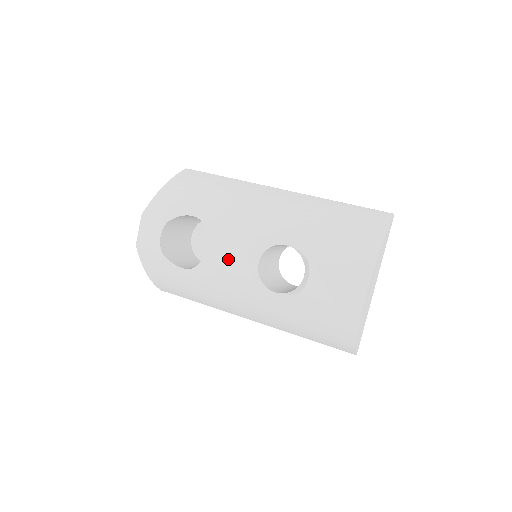
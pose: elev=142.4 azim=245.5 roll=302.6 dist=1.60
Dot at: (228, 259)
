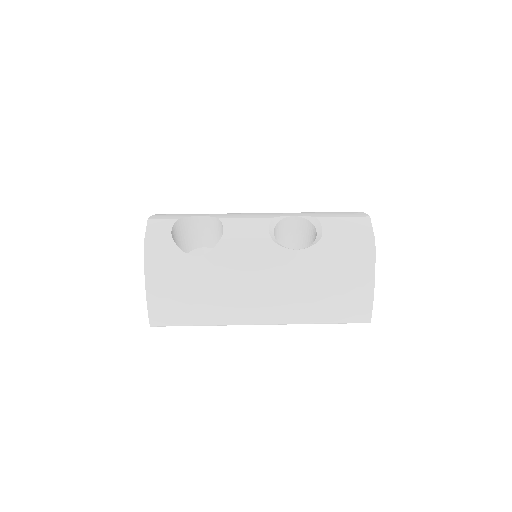
Dot at: (246, 233)
